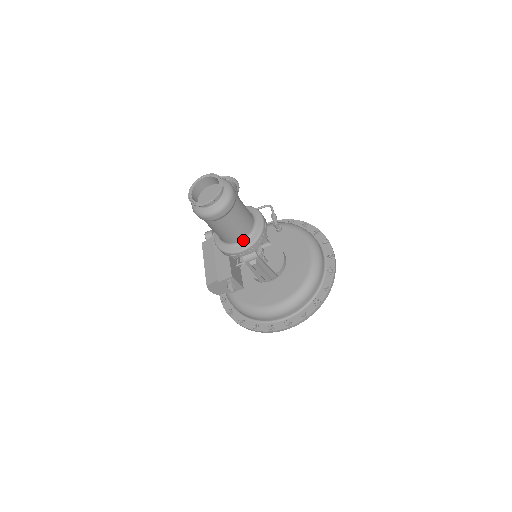
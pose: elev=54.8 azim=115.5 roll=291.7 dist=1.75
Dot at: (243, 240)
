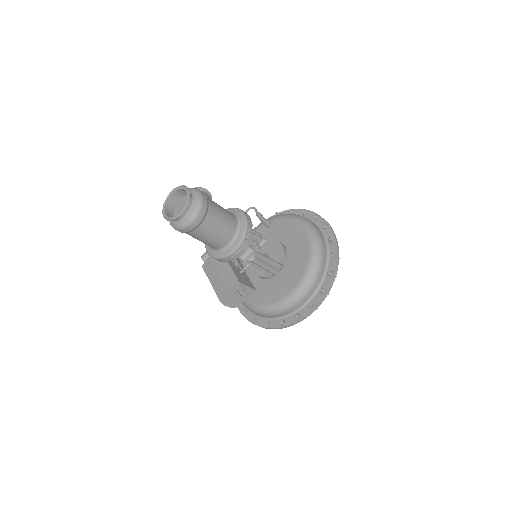
Dot at: (232, 239)
